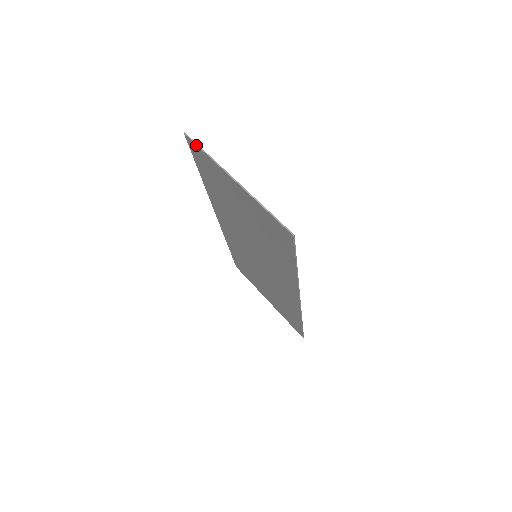
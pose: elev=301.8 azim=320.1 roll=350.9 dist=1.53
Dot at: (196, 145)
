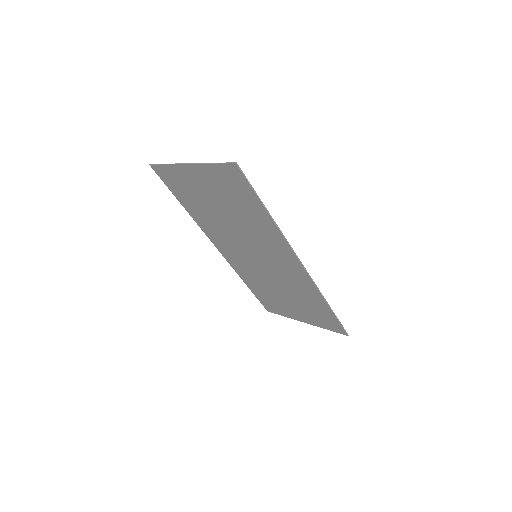
Dot at: (159, 165)
